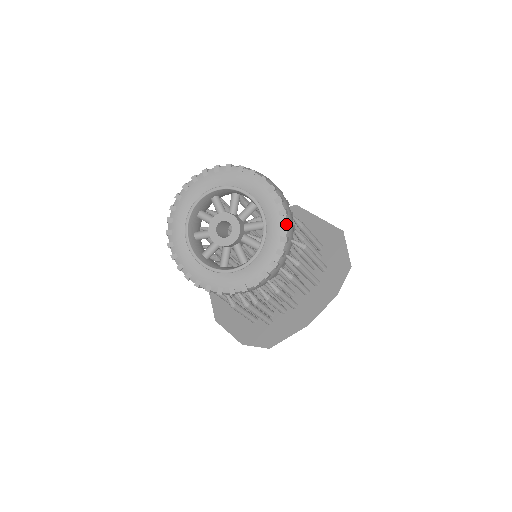
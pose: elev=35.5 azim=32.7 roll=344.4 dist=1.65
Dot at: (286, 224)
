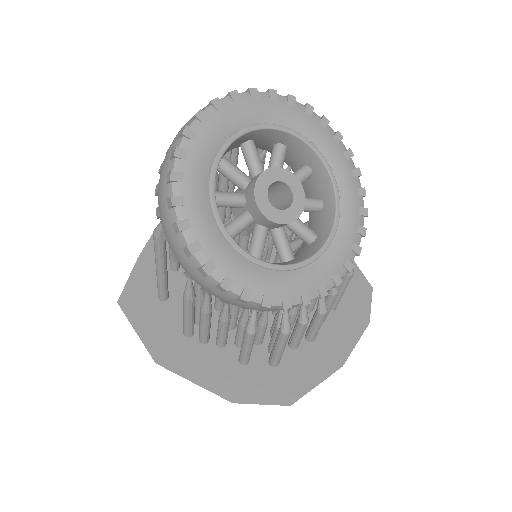
Dot at: (366, 209)
